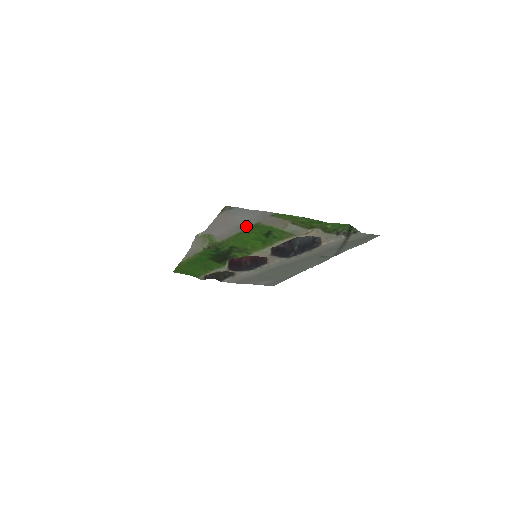
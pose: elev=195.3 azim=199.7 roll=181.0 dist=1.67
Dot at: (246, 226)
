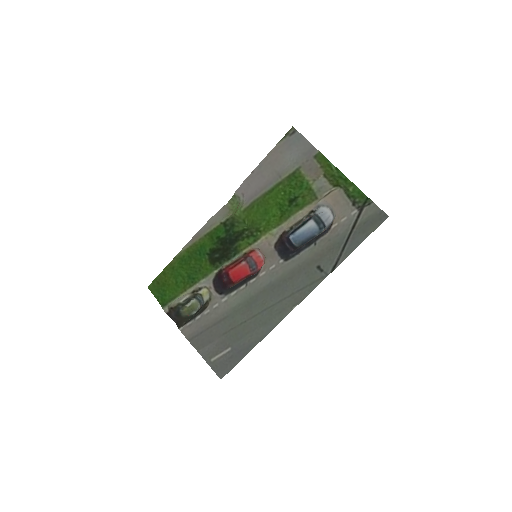
Dot at: (285, 175)
